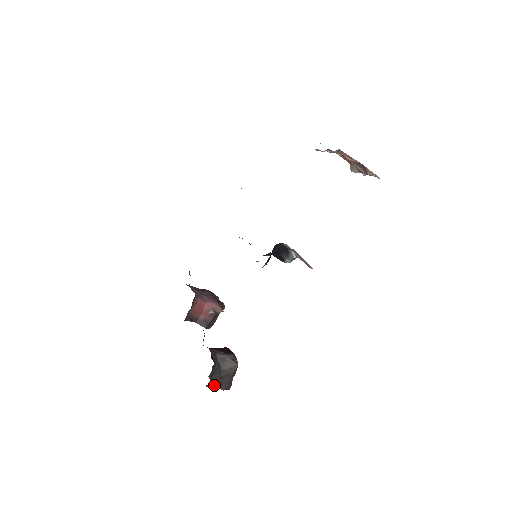
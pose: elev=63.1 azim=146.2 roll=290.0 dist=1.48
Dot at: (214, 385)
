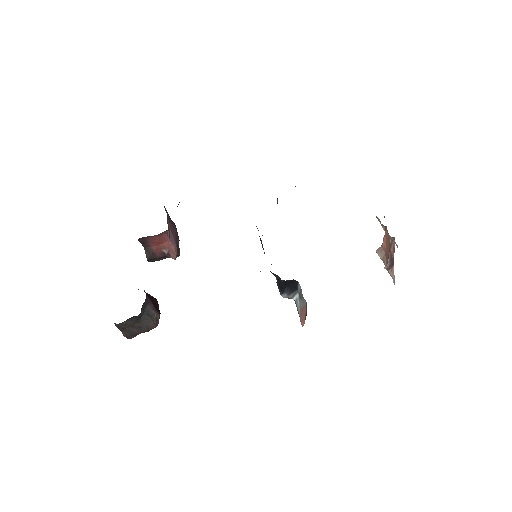
Dot at: (121, 327)
